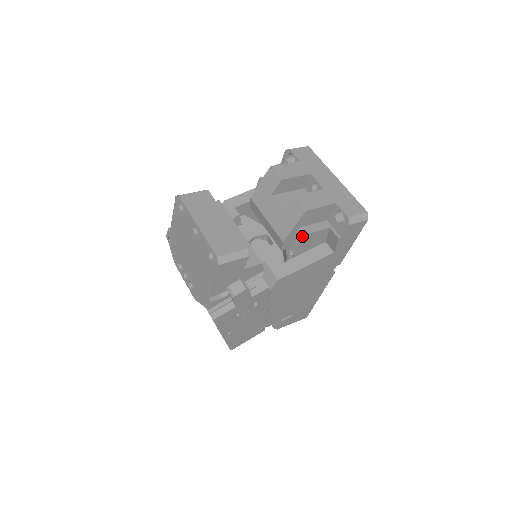
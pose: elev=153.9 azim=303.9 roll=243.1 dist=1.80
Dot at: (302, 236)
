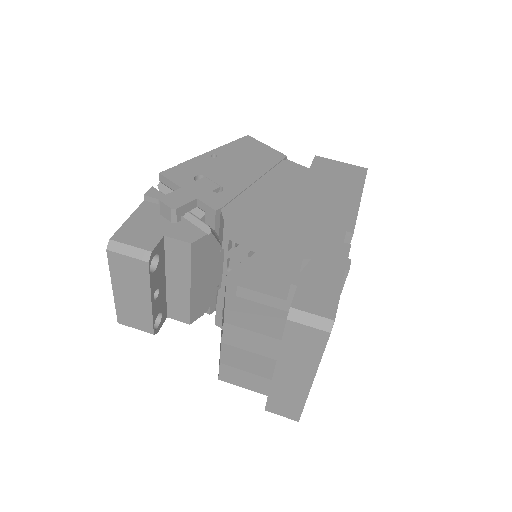
Dot at: occluded
